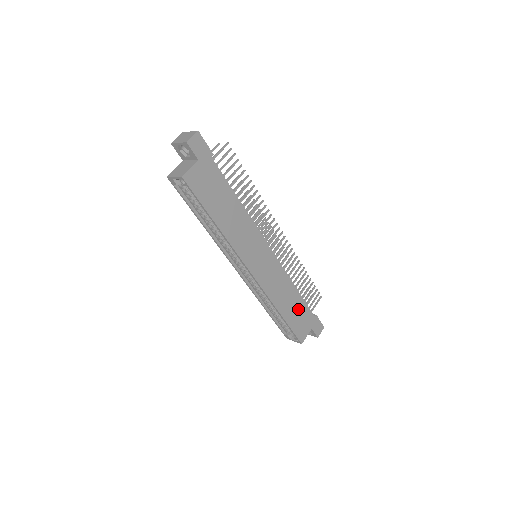
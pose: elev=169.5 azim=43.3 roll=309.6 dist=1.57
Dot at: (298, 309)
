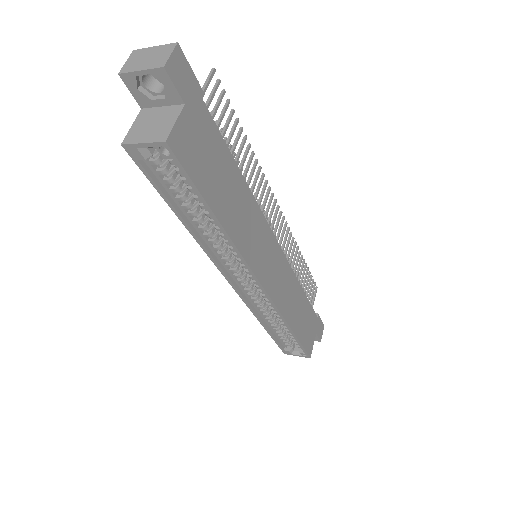
Dot at: (305, 315)
